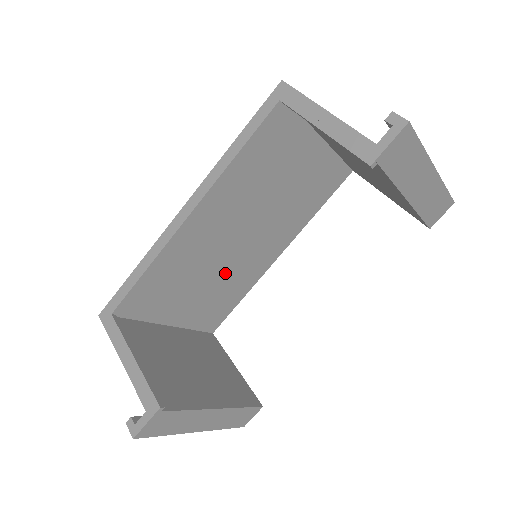
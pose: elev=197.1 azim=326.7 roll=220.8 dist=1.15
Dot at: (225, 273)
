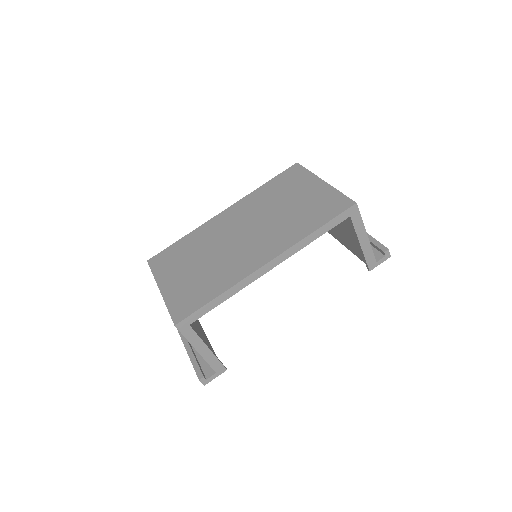
Dot at: occluded
